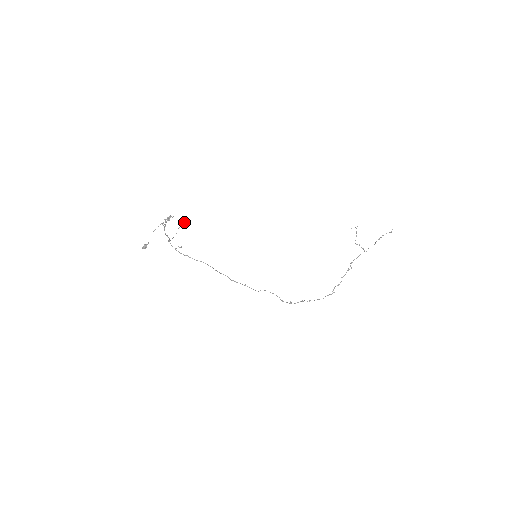
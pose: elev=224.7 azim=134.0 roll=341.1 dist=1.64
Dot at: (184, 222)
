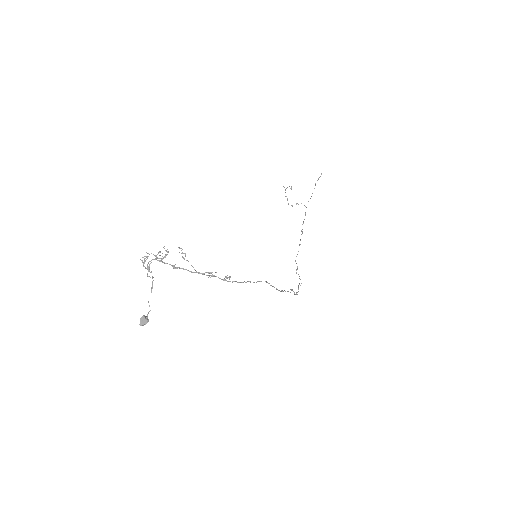
Dot at: occluded
